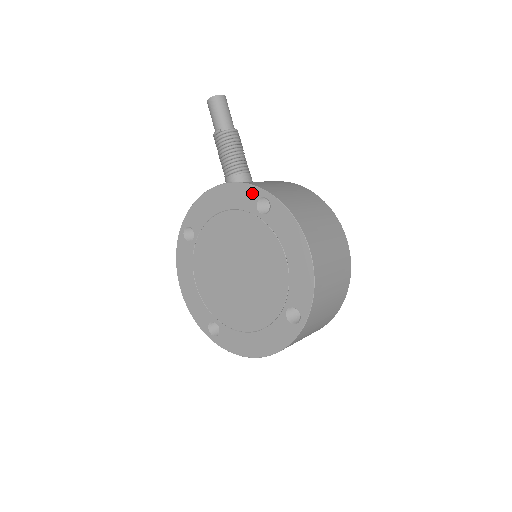
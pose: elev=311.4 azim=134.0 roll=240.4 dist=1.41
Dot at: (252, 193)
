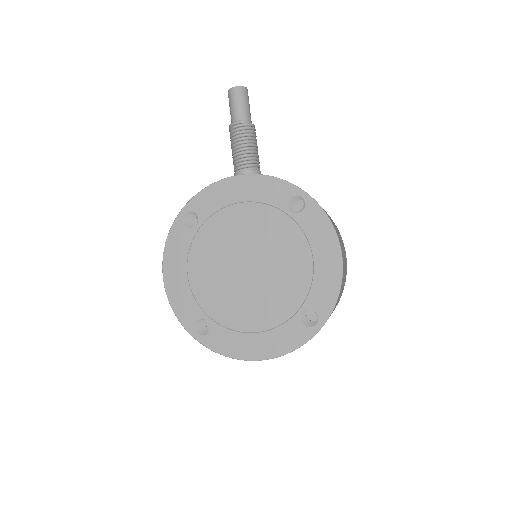
Dot at: (285, 189)
